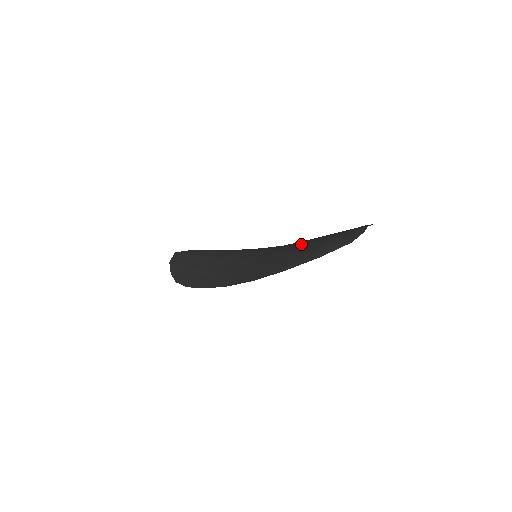
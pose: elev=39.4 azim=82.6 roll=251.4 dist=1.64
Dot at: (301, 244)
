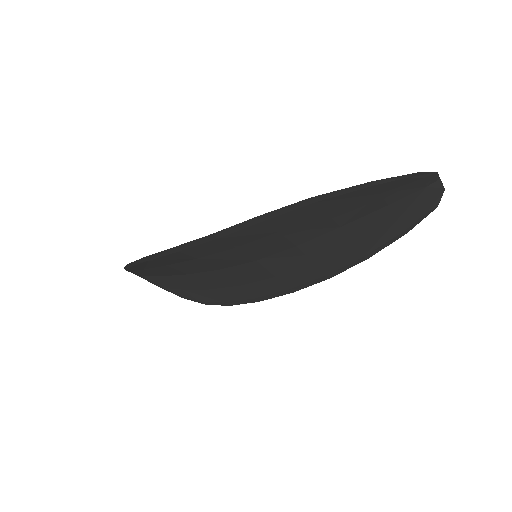
Dot at: (326, 243)
